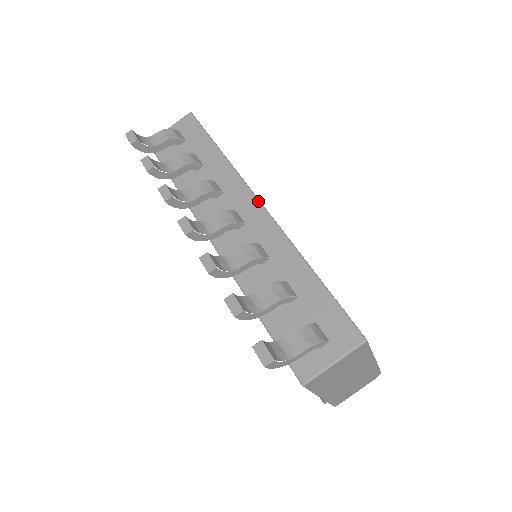
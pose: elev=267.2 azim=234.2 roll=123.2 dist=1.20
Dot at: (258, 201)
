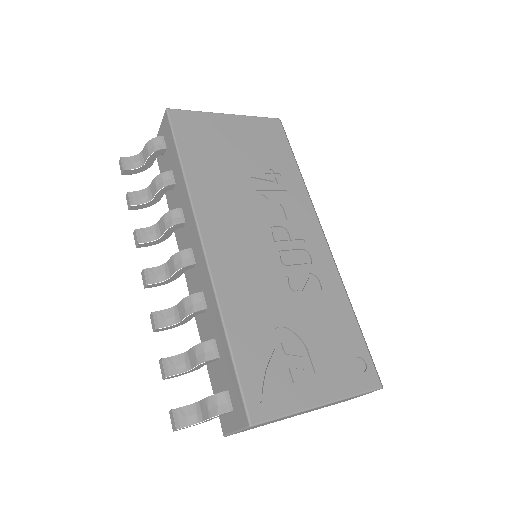
Dot at: (200, 241)
